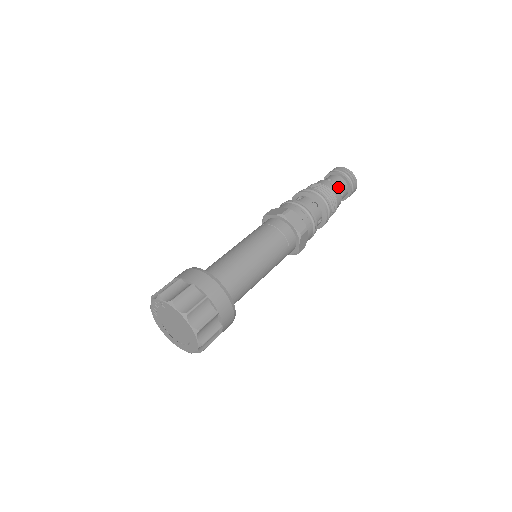
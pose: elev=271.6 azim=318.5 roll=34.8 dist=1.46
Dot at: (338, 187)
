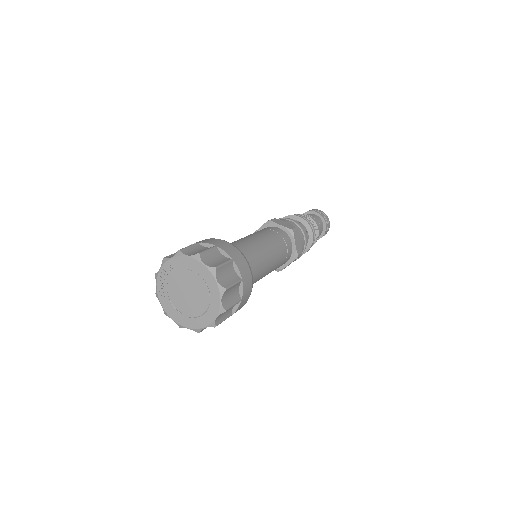
Dot at: occluded
